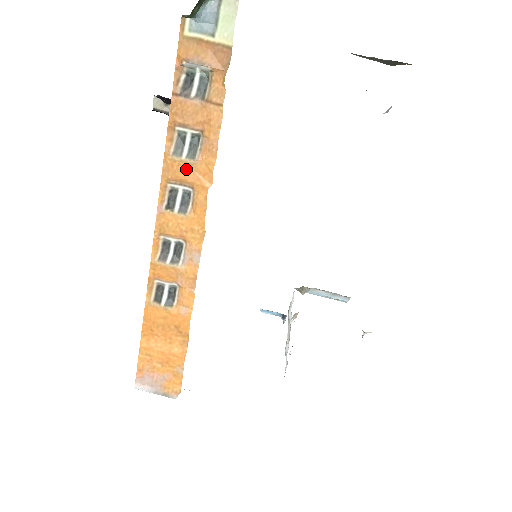
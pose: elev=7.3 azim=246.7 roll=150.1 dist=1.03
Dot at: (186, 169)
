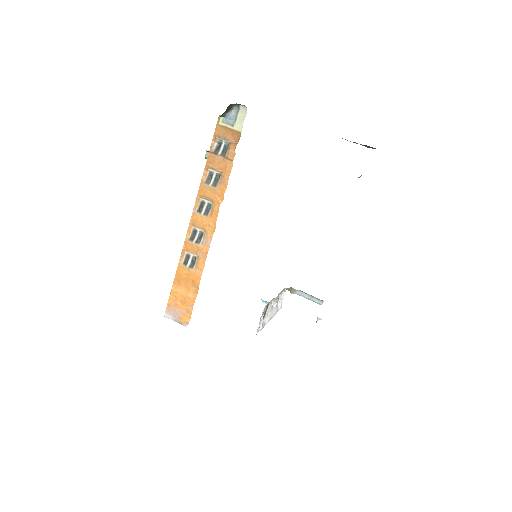
Dot at: (211, 191)
